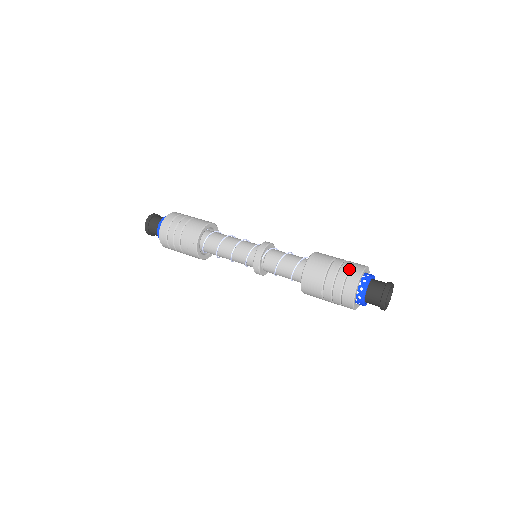
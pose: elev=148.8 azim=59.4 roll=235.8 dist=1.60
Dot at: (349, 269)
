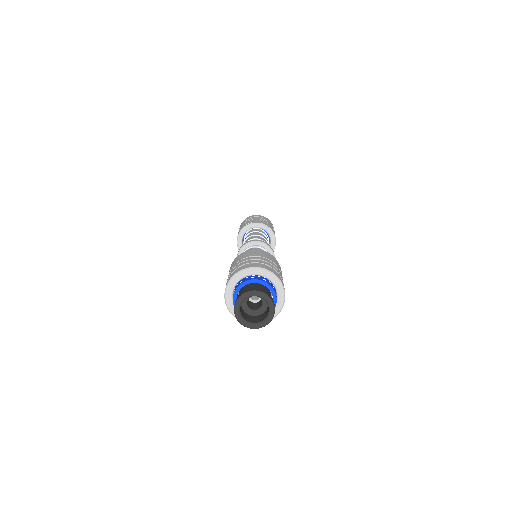
Dot at: (229, 277)
